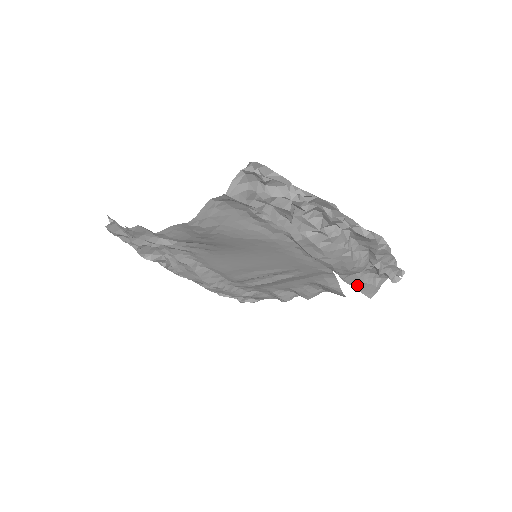
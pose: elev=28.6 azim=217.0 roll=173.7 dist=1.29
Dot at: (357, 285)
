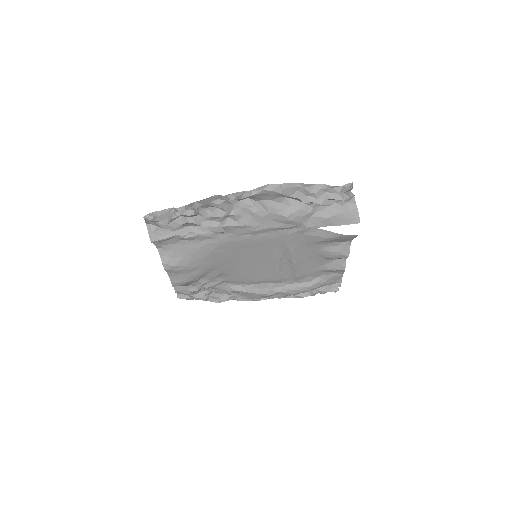
Dot at: (329, 223)
